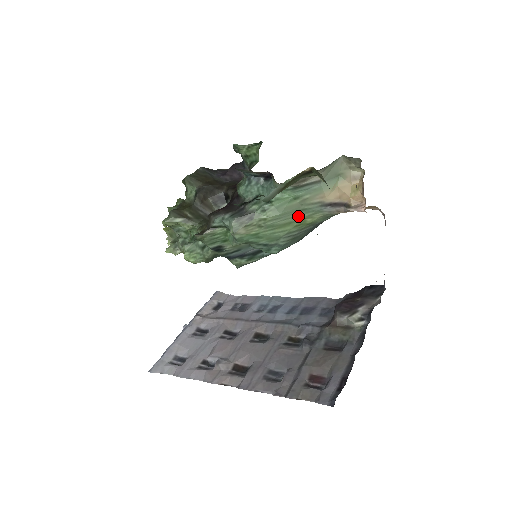
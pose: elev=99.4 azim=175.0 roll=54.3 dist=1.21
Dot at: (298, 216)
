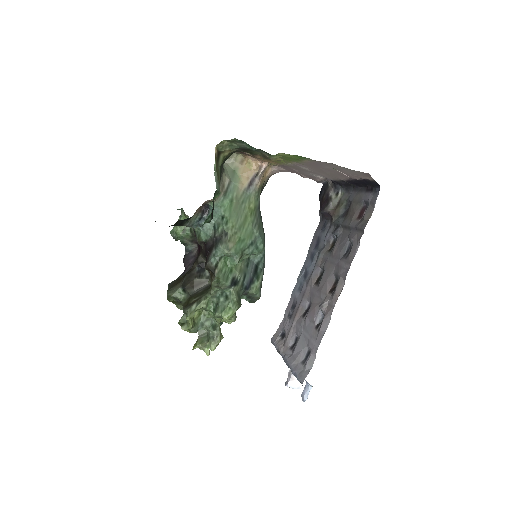
Dot at: (245, 209)
